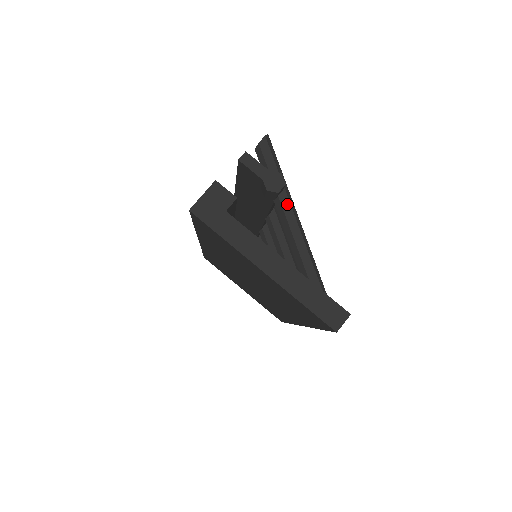
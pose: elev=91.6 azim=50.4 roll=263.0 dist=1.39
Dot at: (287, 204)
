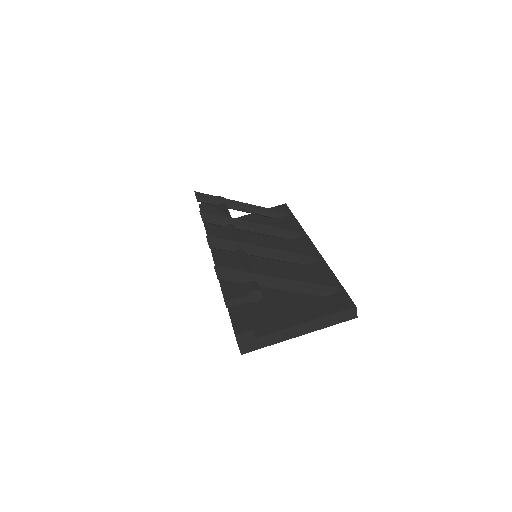
Dot at: (267, 284)
